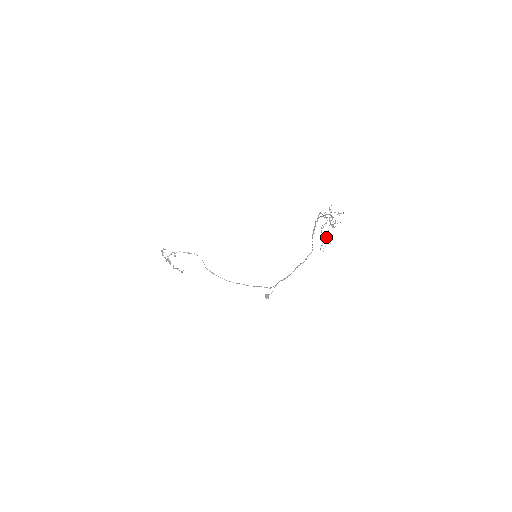
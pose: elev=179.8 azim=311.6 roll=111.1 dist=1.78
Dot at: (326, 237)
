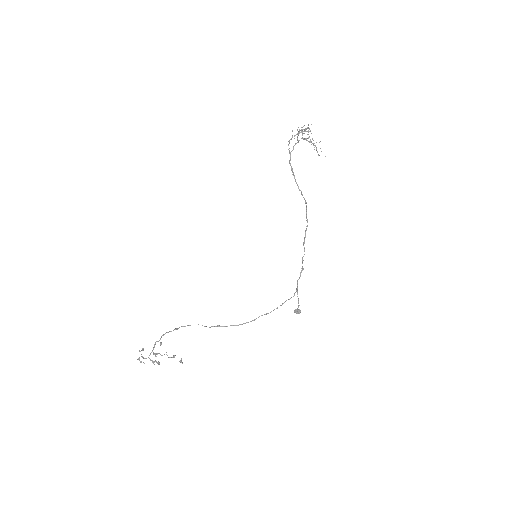
Dot at: occluded
